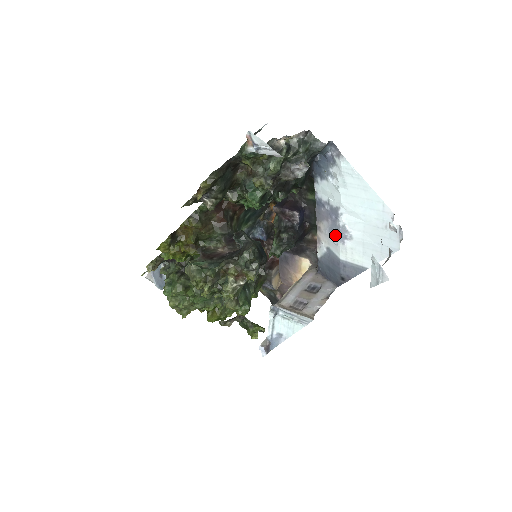
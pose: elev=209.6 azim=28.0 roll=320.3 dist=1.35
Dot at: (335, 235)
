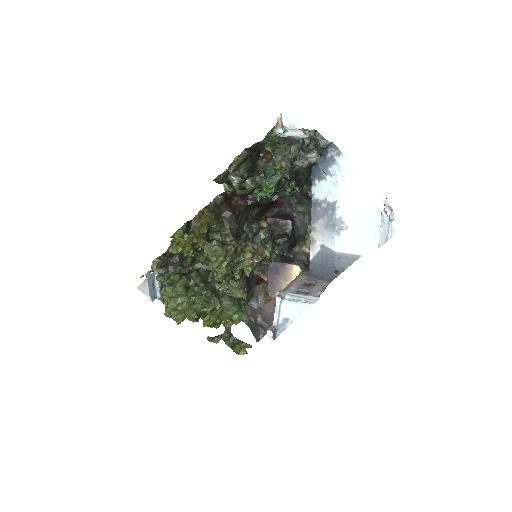
Dot at: (331, 229)
